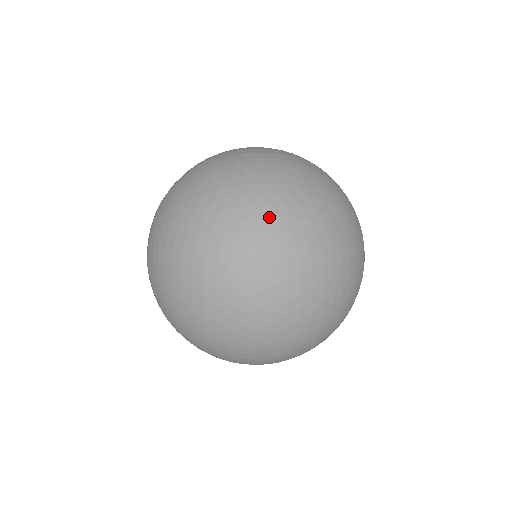
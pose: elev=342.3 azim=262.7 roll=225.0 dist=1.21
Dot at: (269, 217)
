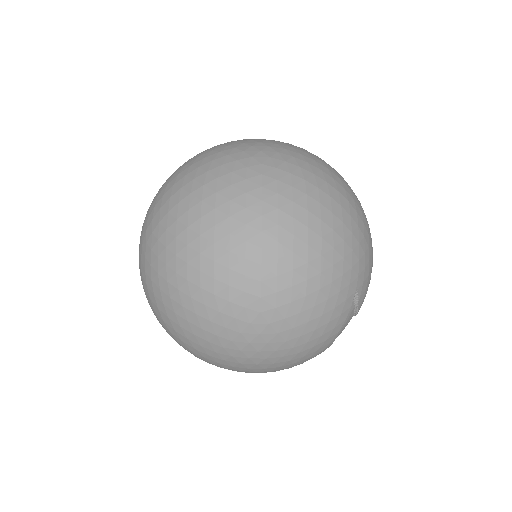
Dot at: (259, 146)
